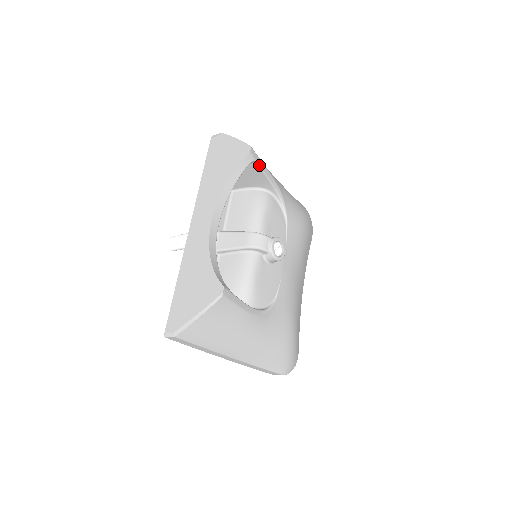
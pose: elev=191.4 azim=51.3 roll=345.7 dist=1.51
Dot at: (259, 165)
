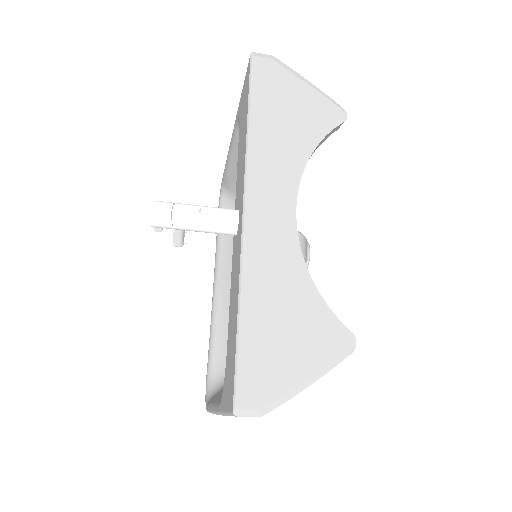
Dot at: occluded
